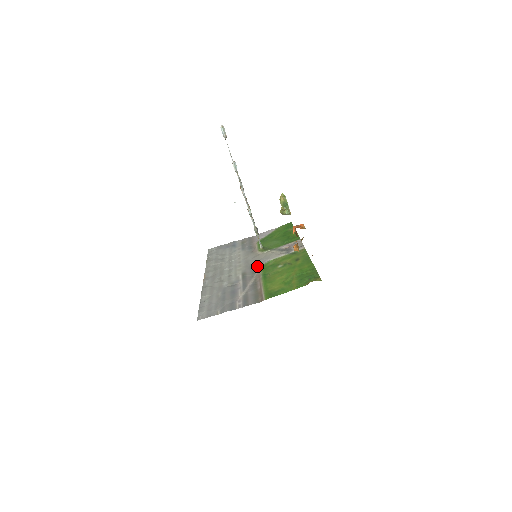
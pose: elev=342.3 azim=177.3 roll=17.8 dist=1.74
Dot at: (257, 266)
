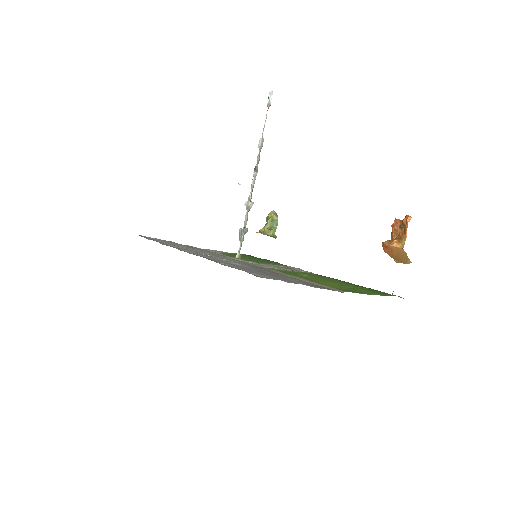
Dot at: (261, 267)
